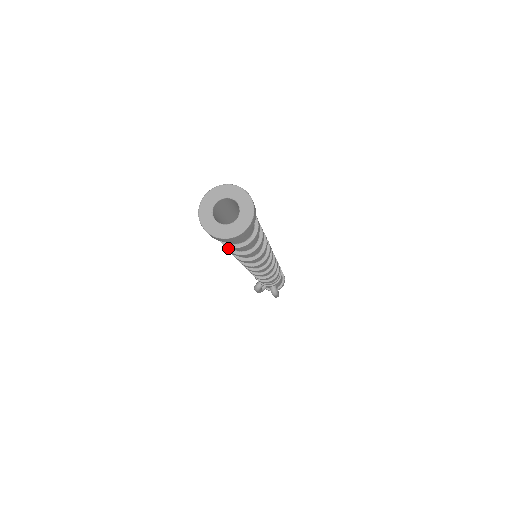
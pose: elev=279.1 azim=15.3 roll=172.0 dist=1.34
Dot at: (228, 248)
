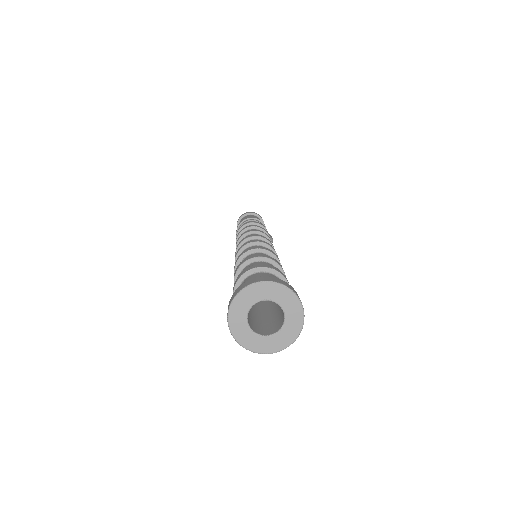
Dot at: occluded
